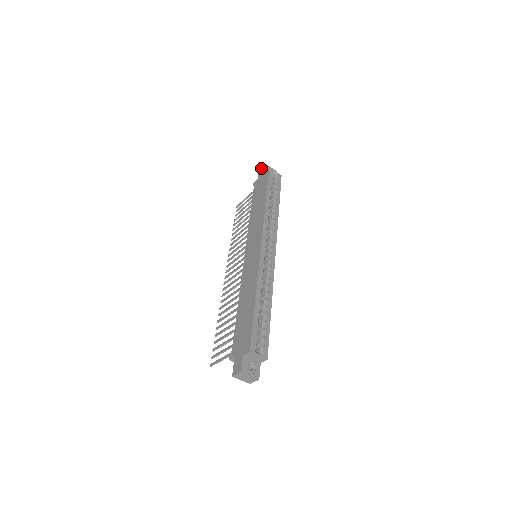
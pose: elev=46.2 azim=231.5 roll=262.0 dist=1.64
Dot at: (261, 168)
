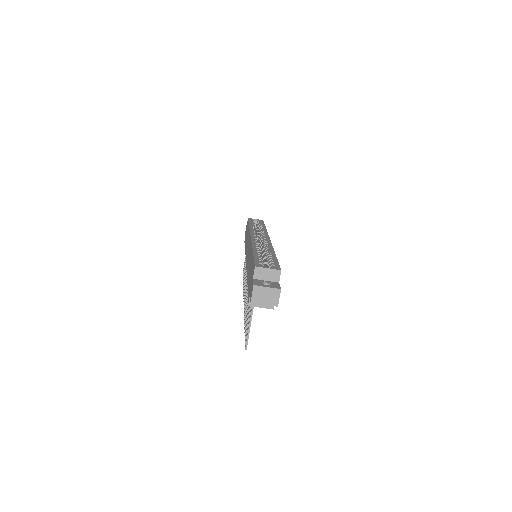
Dot at: occluded
